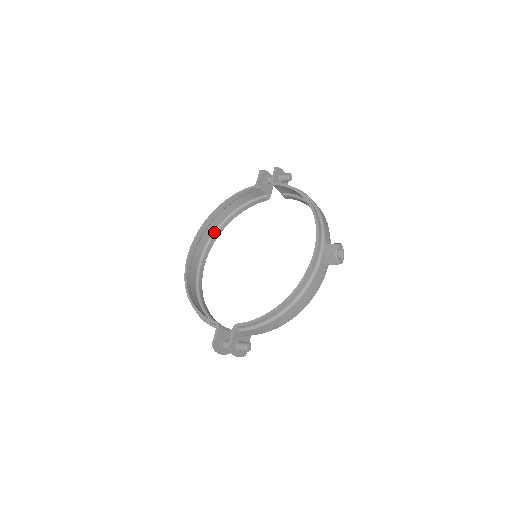
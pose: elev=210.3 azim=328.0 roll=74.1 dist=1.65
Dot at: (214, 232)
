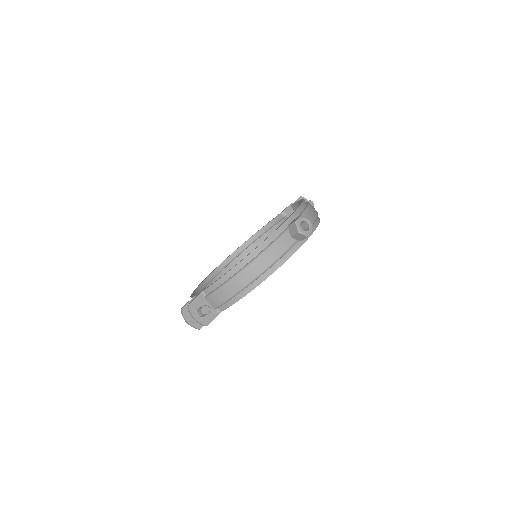
Dot at: occluded
